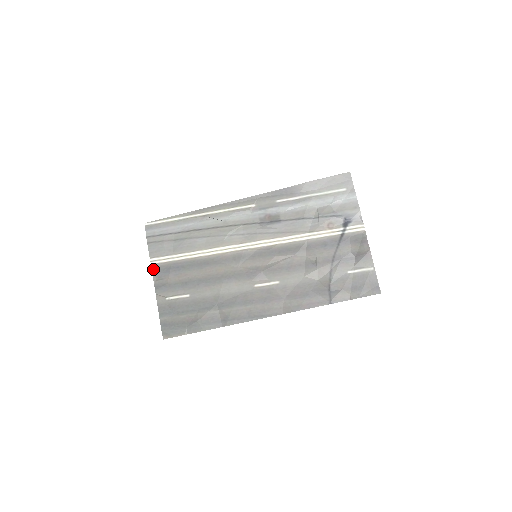
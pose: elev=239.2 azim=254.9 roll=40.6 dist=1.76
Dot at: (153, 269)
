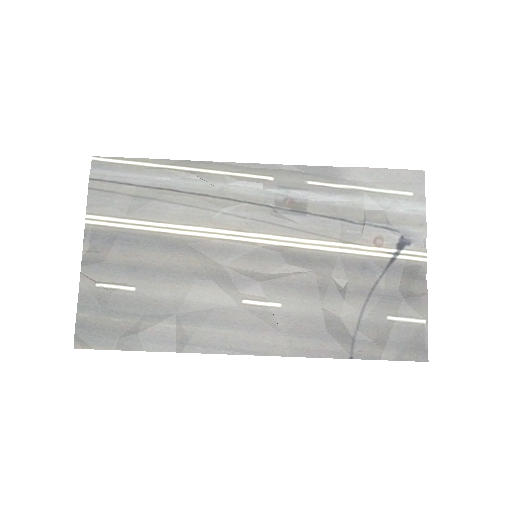
Dot at: (87, 232)
